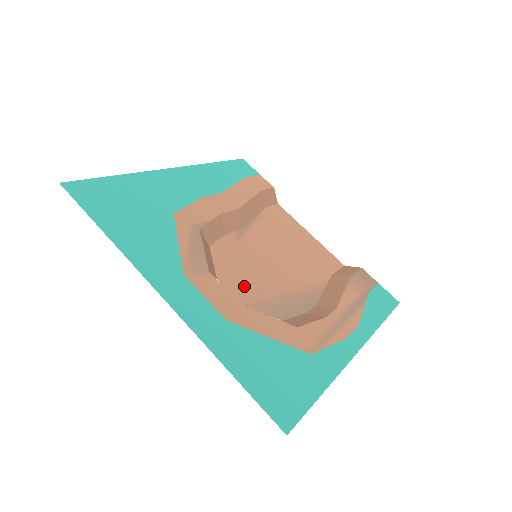
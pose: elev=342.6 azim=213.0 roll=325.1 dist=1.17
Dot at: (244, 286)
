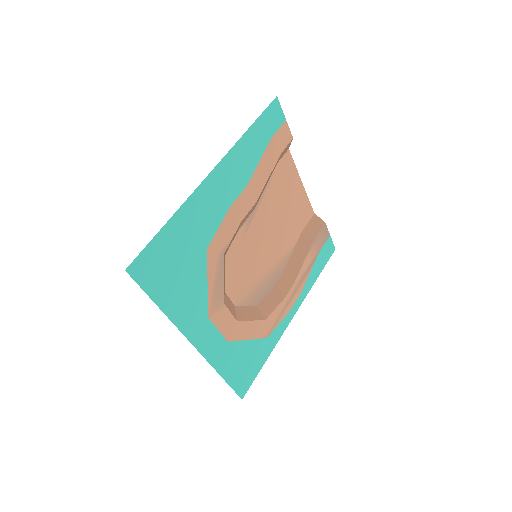
Dot at: (241, 286)
